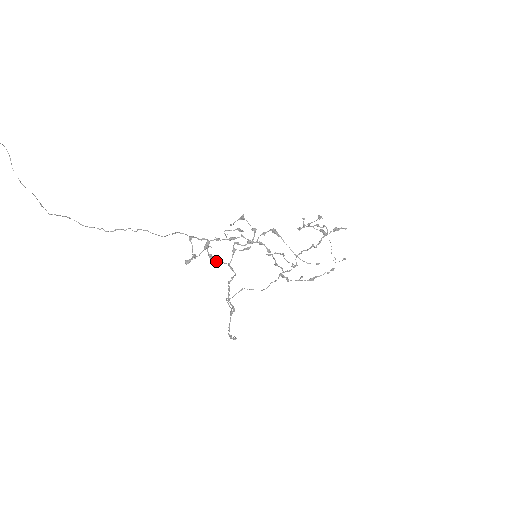
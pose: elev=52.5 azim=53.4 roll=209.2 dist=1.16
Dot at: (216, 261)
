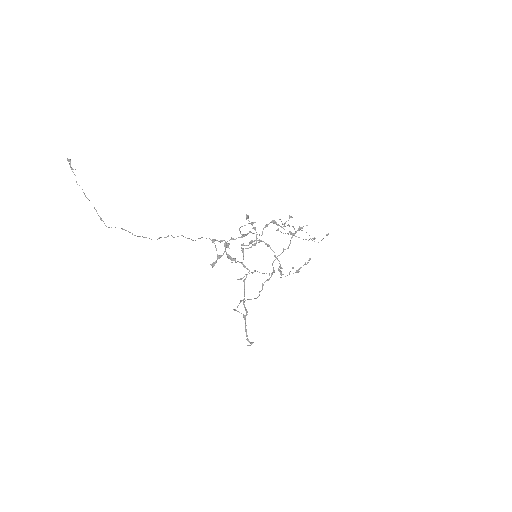
Dot at: (234, 260)
